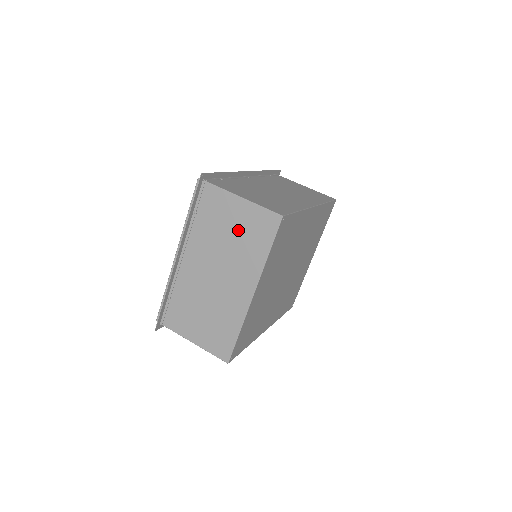
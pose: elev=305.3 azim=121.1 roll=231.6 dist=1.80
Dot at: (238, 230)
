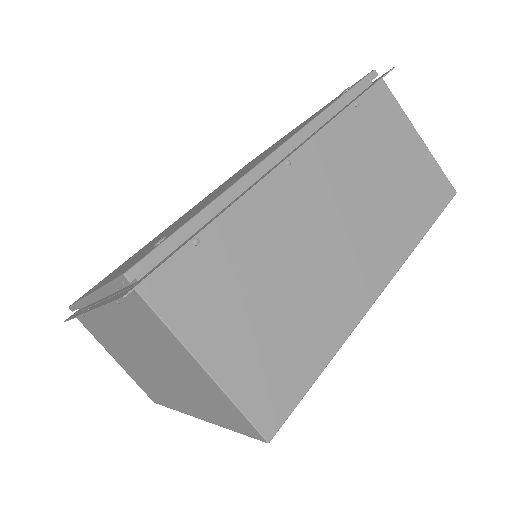
Dot at: (188, 378)
